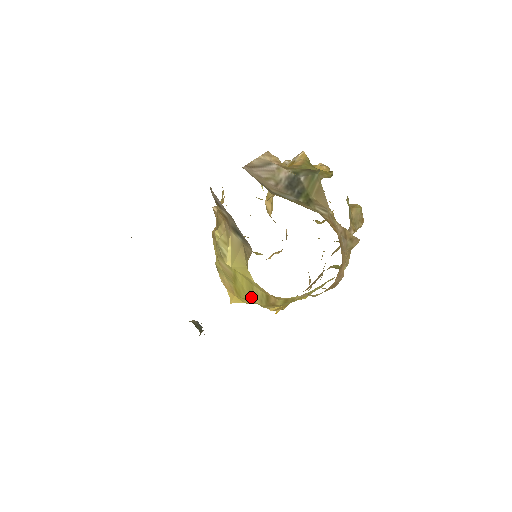
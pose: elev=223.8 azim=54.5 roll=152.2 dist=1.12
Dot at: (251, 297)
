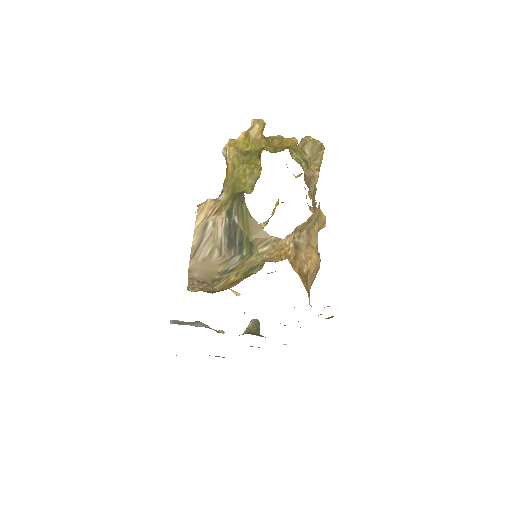
Dot at: occluded
